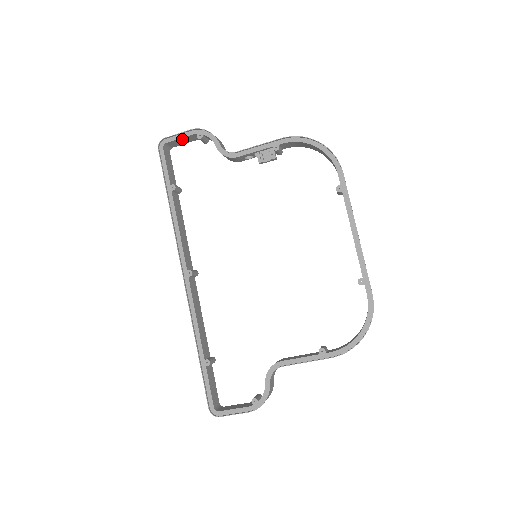
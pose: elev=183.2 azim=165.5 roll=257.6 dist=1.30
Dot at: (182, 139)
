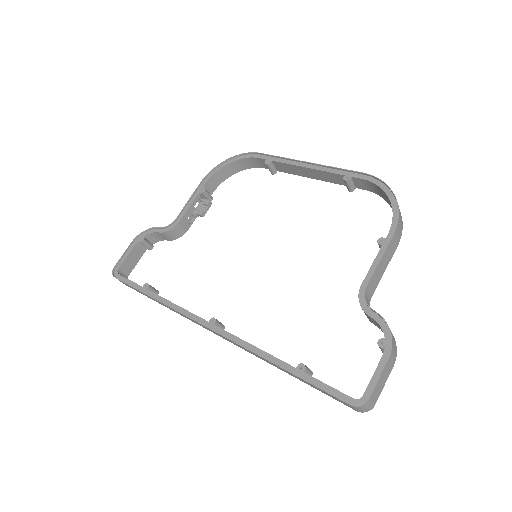
Dot at: (130, 257)
